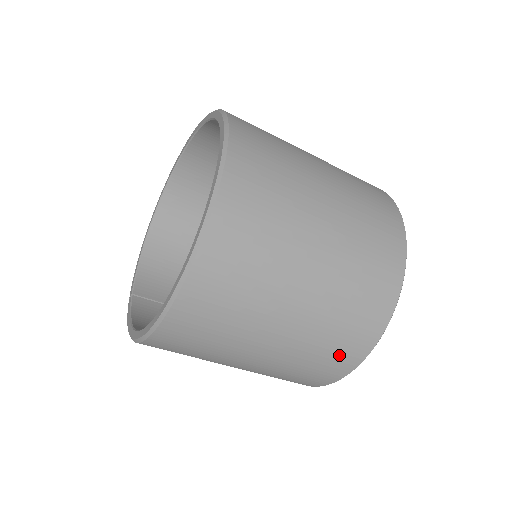
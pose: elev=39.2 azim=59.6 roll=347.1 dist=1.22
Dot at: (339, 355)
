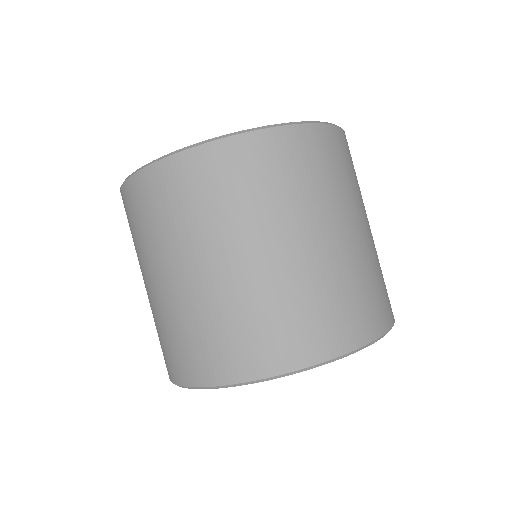
Dot at: (325, 325)
